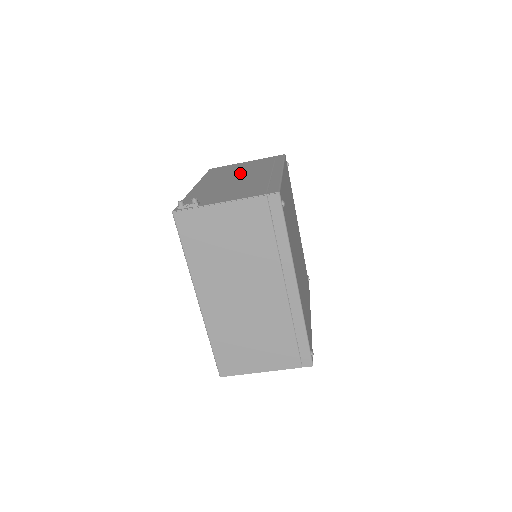
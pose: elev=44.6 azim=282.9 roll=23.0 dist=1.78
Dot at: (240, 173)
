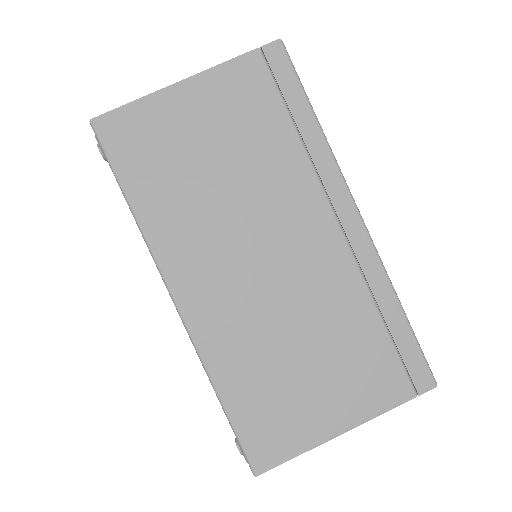
Dot at: occluded
